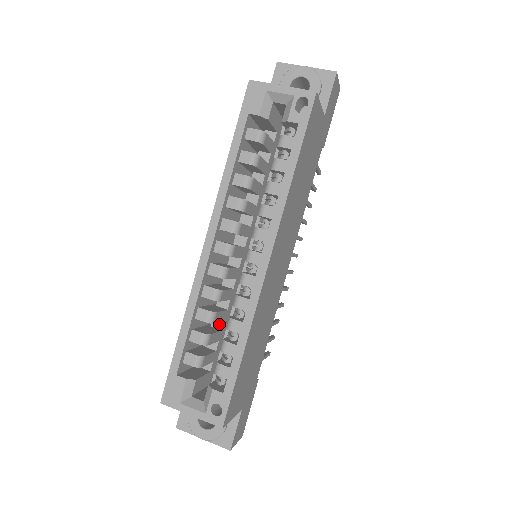
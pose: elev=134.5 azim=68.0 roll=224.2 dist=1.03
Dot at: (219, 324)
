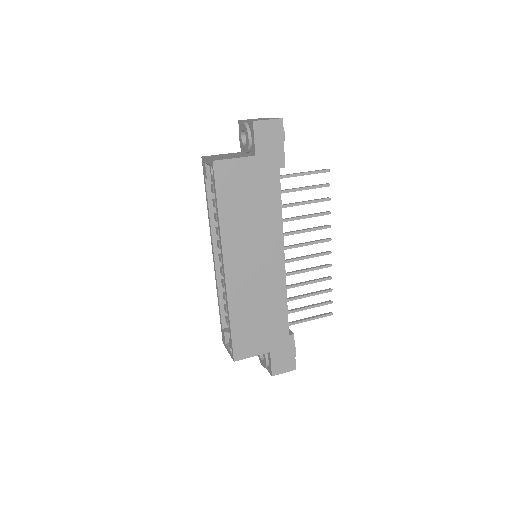
Dot at: occluded
